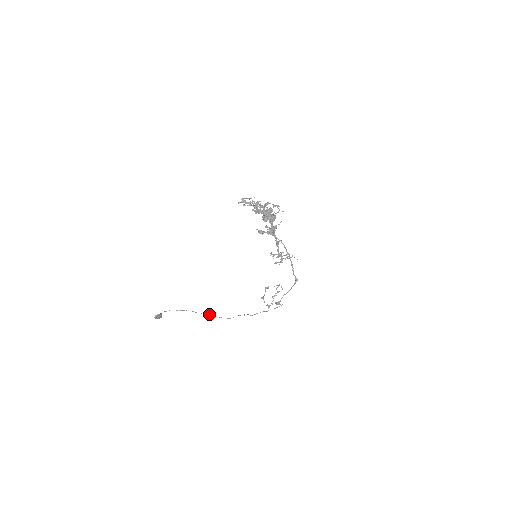
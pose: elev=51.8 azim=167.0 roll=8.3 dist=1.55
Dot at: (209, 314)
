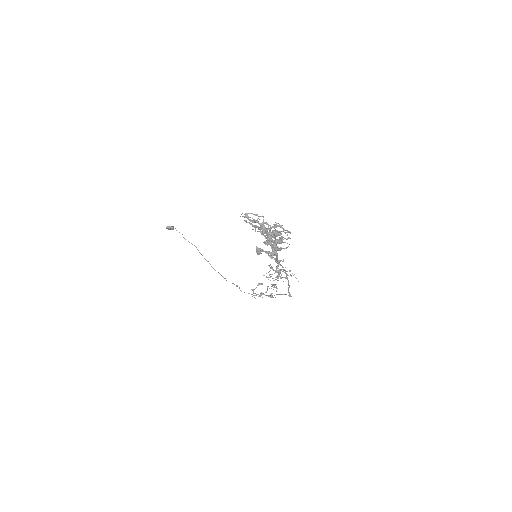
Dot at: occluded
